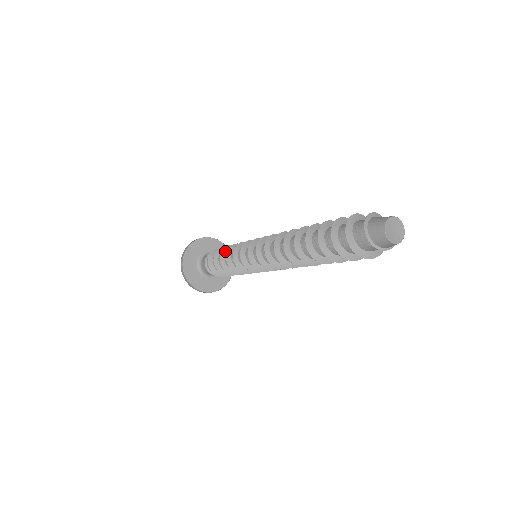
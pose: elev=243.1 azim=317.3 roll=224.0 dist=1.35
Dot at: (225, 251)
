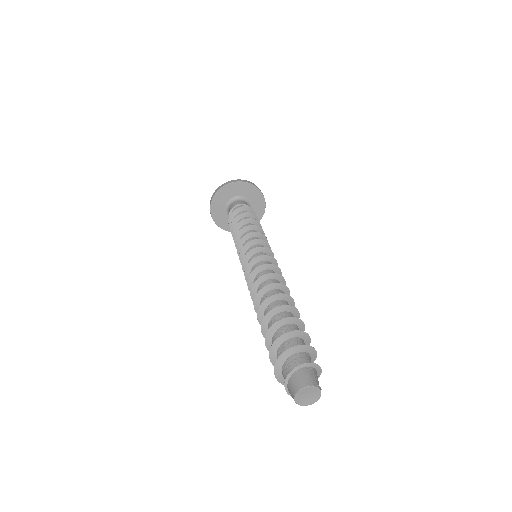
Dot at: (249, 221)
